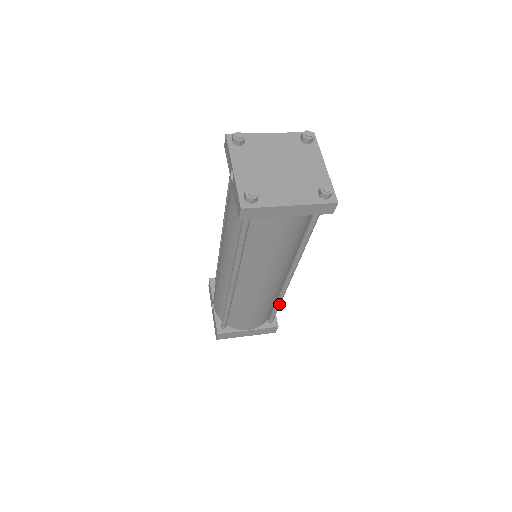
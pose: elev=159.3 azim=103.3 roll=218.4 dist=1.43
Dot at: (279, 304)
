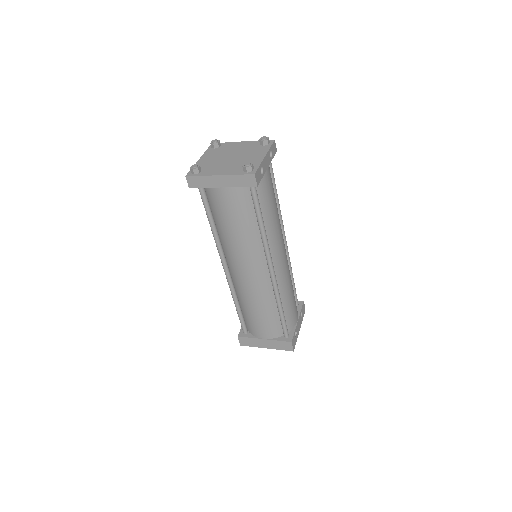
Dot at: (280, 309)
